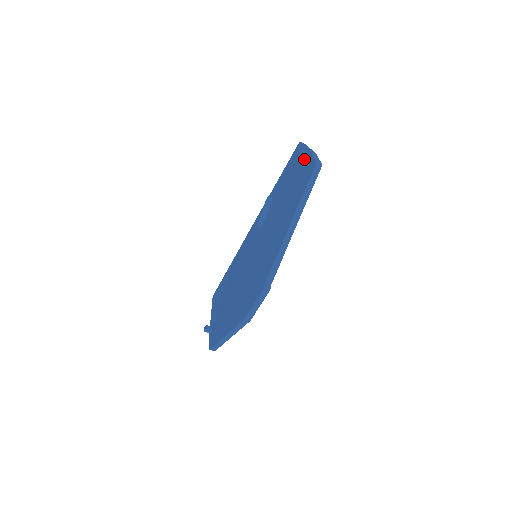
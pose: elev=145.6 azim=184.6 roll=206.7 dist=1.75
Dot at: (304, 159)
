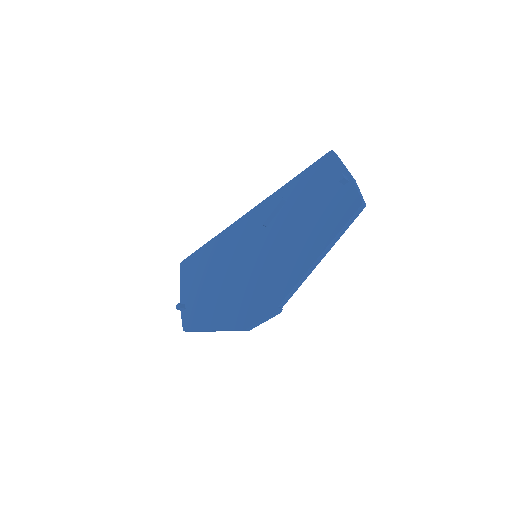
Dot at: (341, 183)
